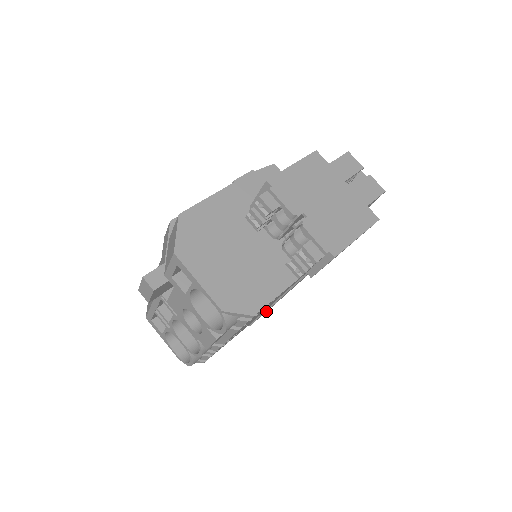
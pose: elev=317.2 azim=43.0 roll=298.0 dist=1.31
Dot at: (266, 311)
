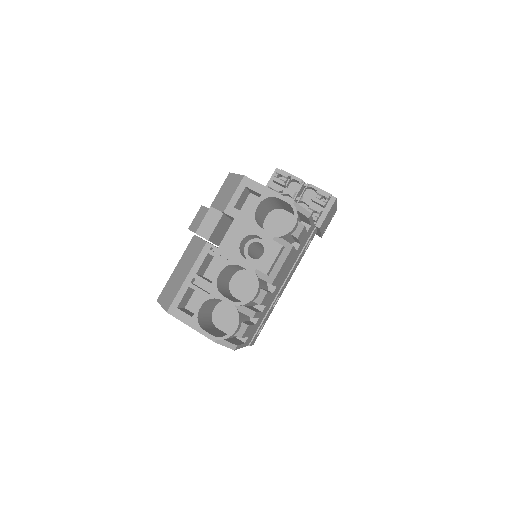
Dot at: (264, 321)
